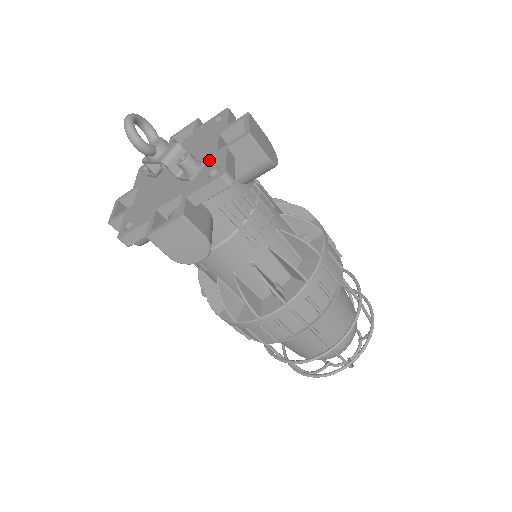
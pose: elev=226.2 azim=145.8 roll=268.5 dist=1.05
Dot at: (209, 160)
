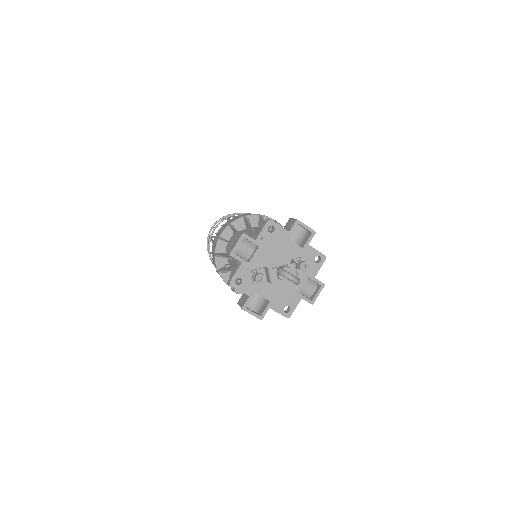
Dot at: (304, 255)
